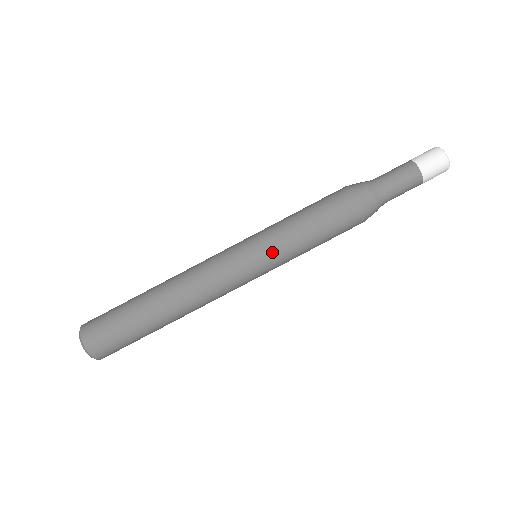
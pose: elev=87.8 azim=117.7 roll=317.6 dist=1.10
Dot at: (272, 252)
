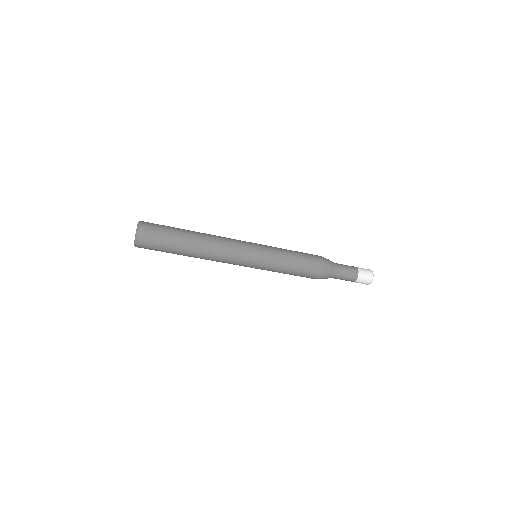
Dot at: occluded
